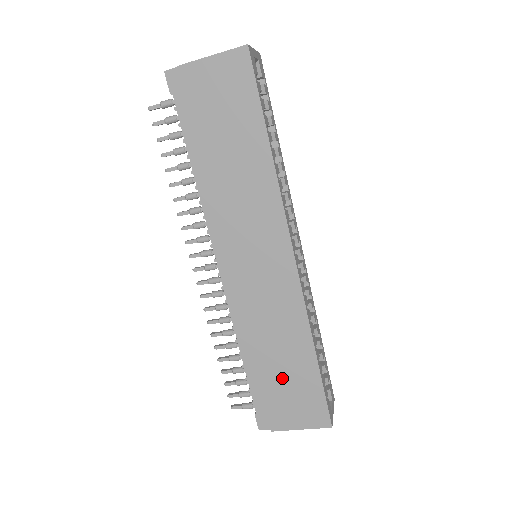
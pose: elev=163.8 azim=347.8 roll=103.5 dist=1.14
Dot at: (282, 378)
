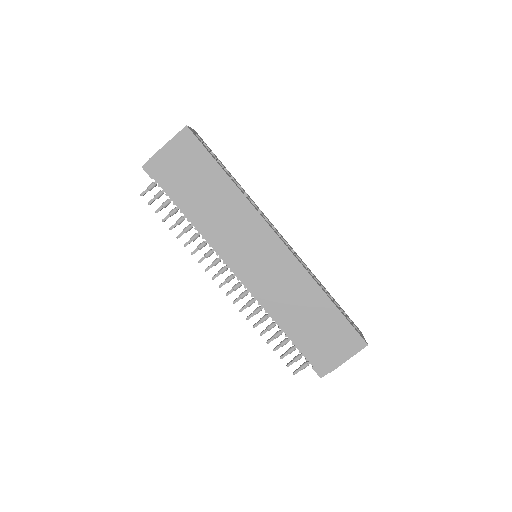
Dot at: (316, 328)
